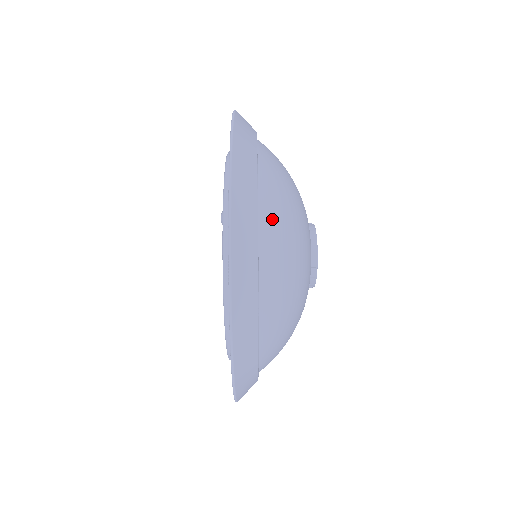
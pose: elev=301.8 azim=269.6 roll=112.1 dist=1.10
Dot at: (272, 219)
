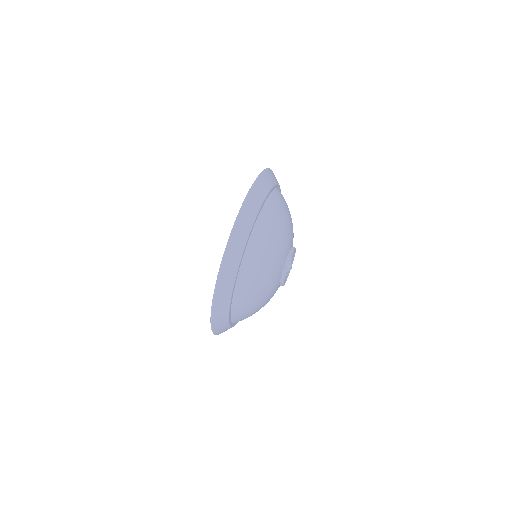
Dot at: (277, 200)
